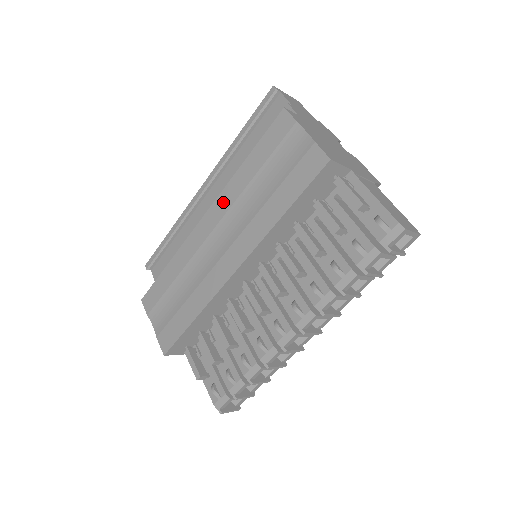
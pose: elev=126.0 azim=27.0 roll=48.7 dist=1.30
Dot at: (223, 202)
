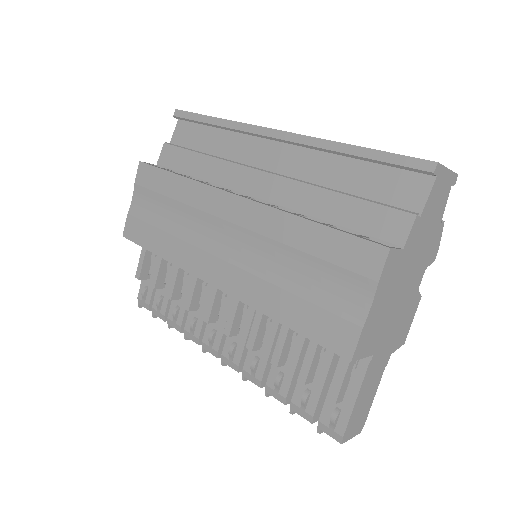
Dot at: (258, 217)
